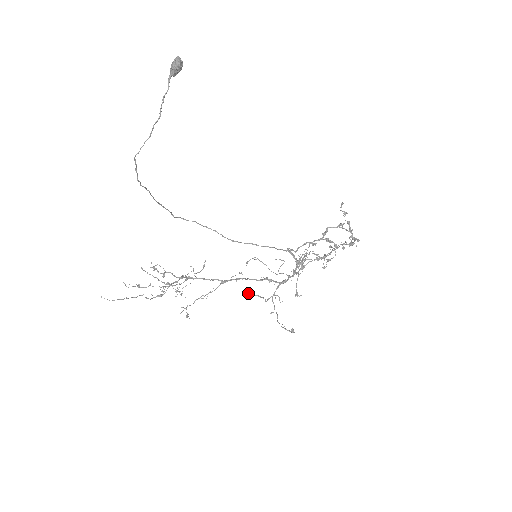
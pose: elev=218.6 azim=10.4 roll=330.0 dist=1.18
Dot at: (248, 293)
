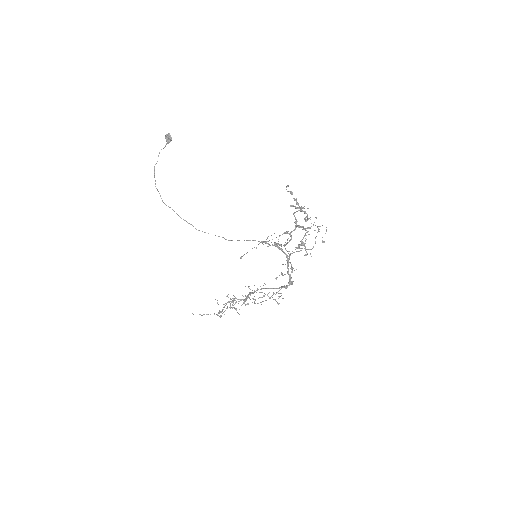
Dot at: (249, 286)
